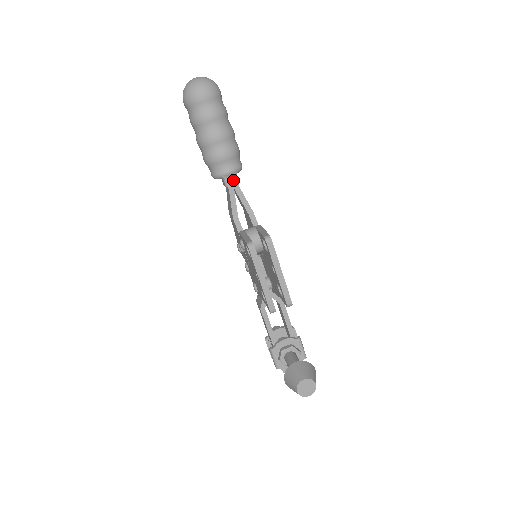
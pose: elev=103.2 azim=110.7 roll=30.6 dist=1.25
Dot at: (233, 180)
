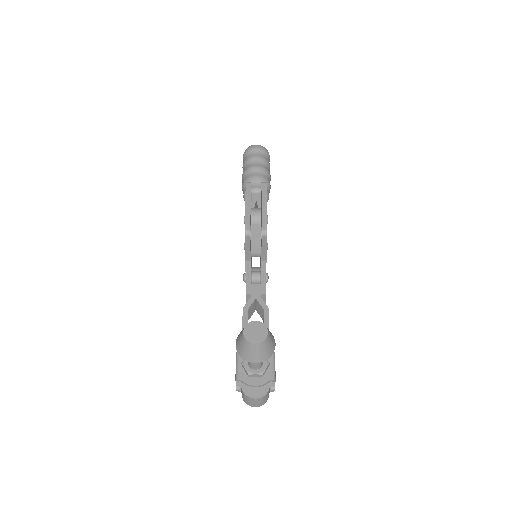
Dot at: (258, 195)
